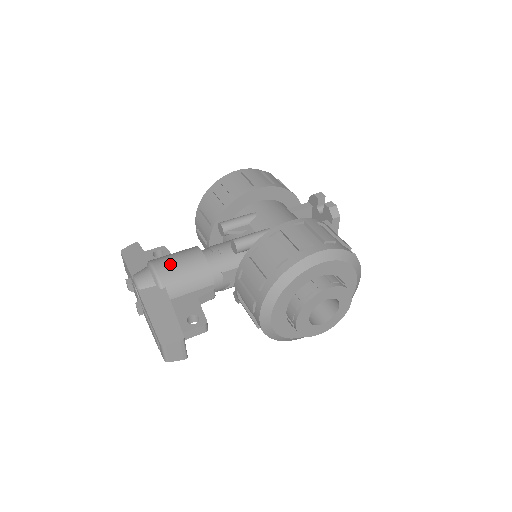
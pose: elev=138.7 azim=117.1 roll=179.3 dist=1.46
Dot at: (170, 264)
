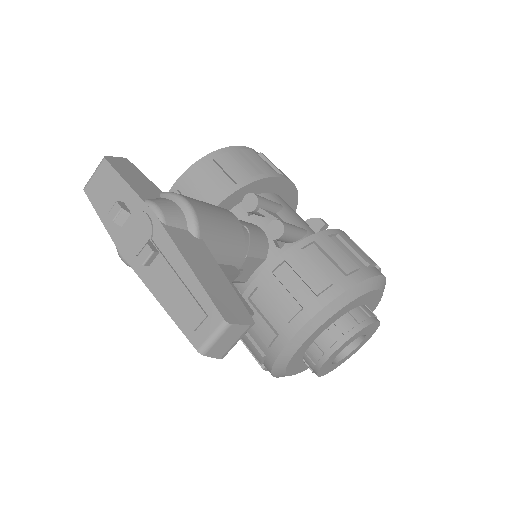
Dot at: (208, 210)
